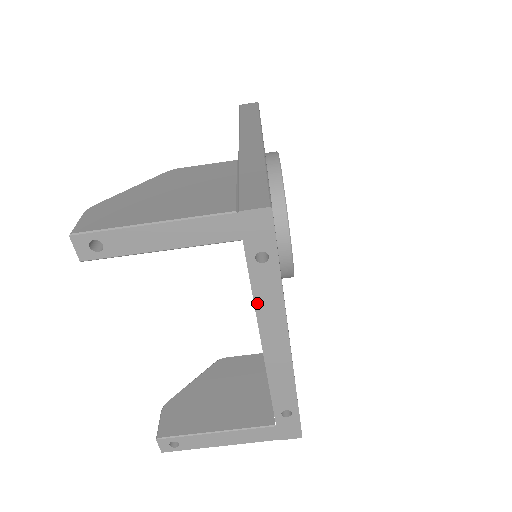
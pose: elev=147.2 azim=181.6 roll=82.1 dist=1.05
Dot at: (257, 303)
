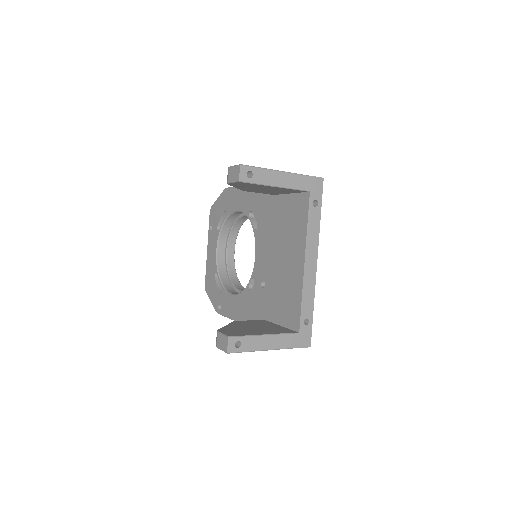
Dot at: (308, 231)
